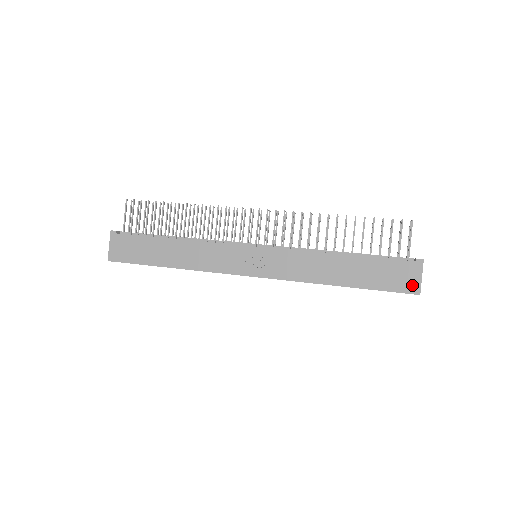
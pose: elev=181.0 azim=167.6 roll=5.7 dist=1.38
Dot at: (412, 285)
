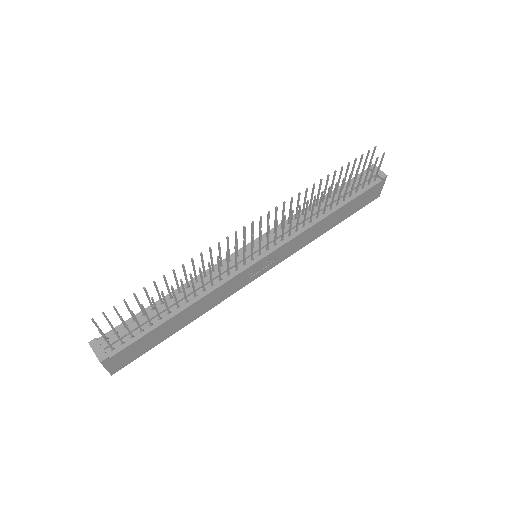
Dot at: (376, 195)
